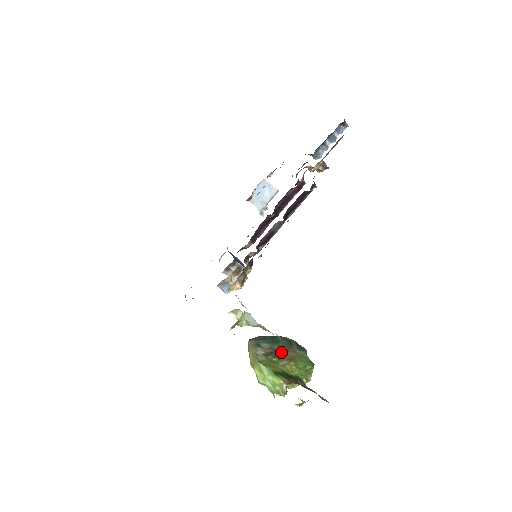
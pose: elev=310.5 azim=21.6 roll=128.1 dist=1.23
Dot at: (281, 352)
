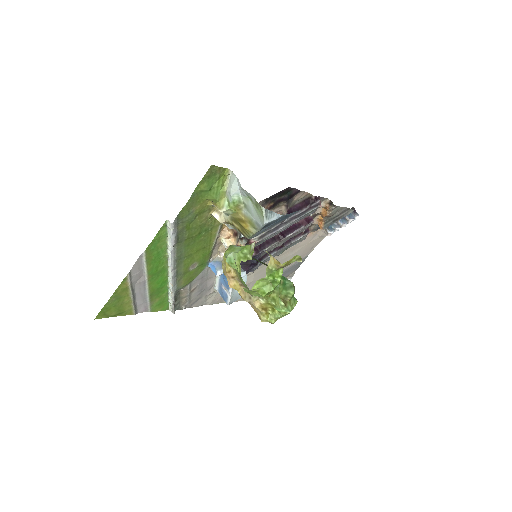
Dot at: (259, 261)
